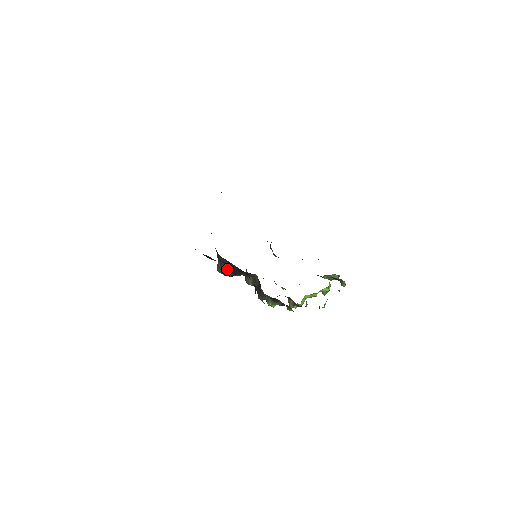
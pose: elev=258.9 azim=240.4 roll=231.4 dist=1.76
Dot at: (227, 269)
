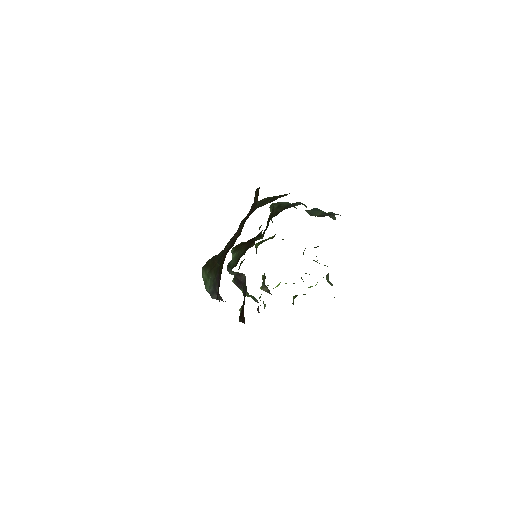
Dot at: occluded
